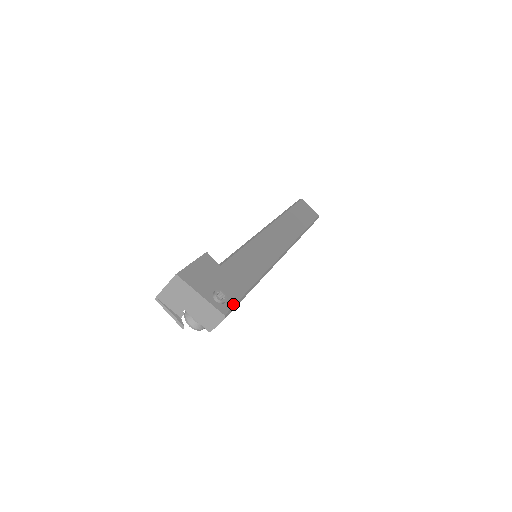
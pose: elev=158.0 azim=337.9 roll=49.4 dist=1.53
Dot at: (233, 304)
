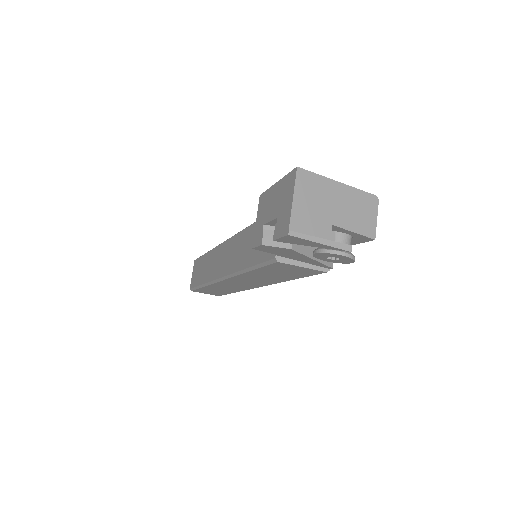
Dot at: occluded
